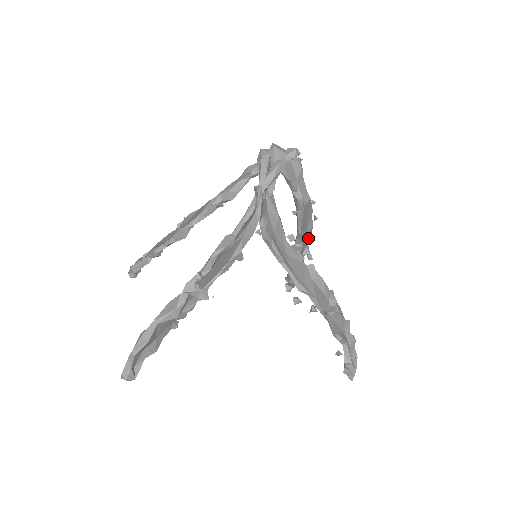
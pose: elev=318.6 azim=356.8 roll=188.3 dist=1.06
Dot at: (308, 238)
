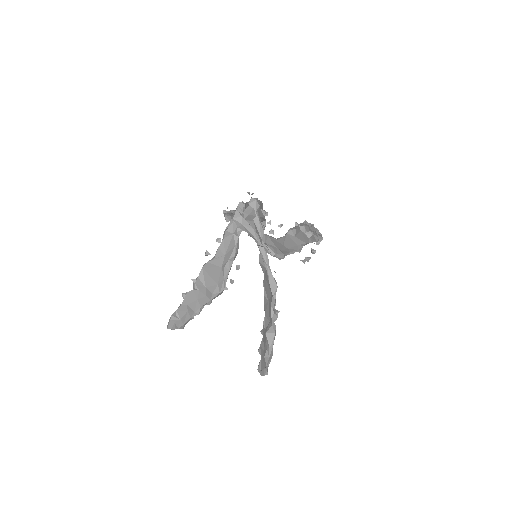
Dot at: occluded
